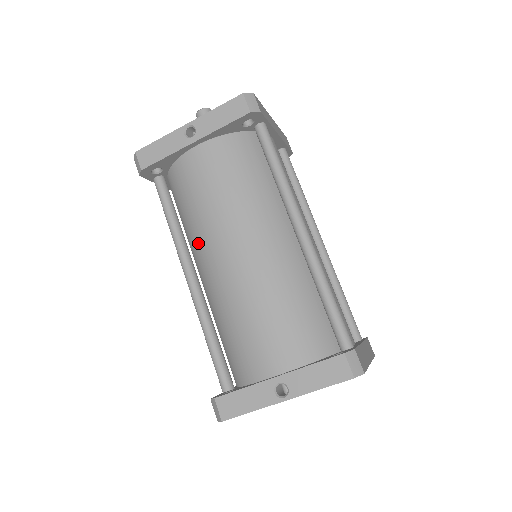
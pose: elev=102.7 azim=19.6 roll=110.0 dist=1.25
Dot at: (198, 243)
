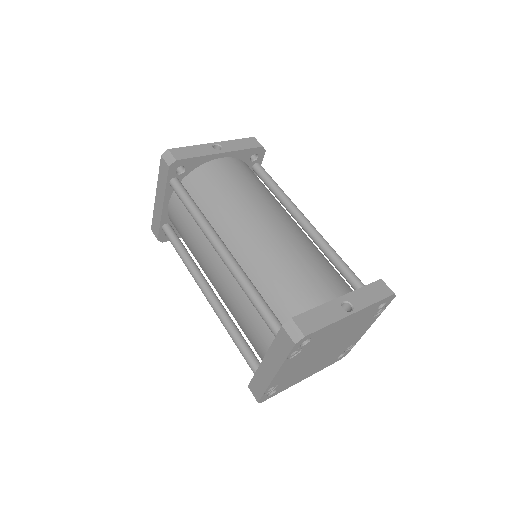
Dot at: (230, 219)
